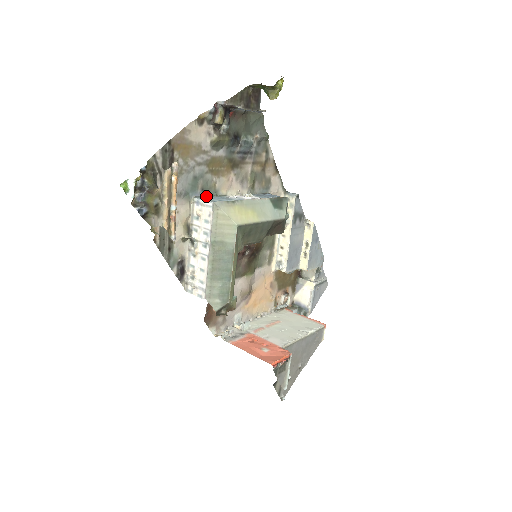
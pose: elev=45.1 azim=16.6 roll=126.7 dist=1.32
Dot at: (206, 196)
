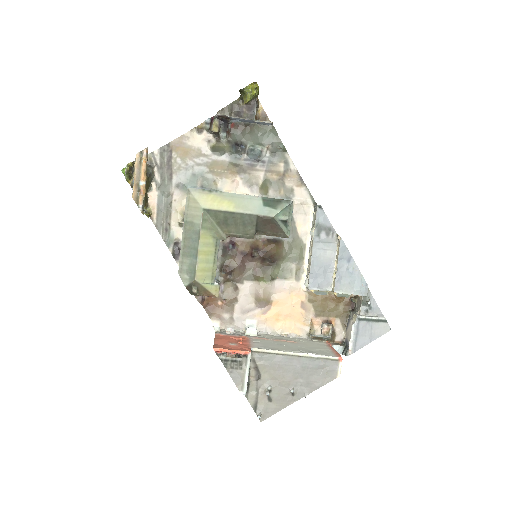
Dot at: occluded
